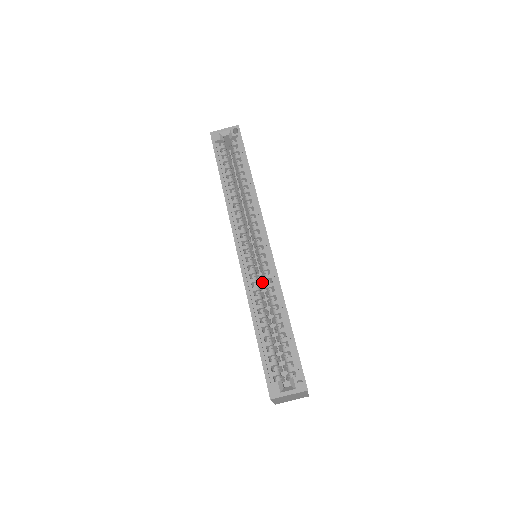
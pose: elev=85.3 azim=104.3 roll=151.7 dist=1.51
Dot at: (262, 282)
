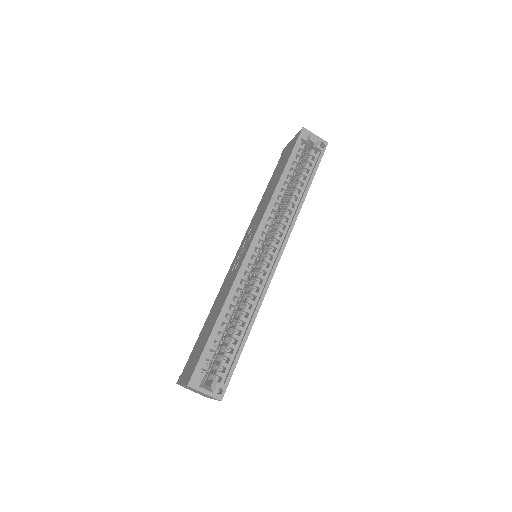
Dot at: occluded
